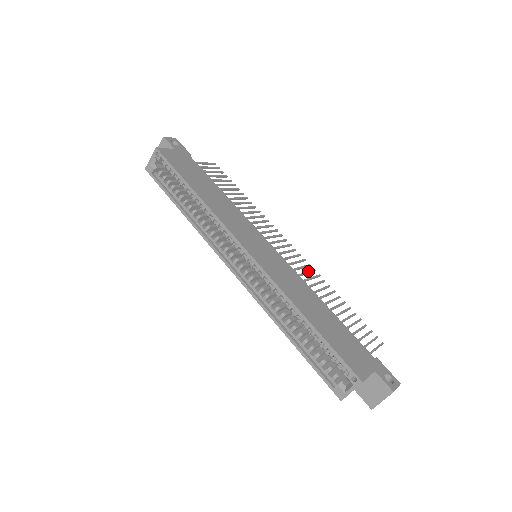
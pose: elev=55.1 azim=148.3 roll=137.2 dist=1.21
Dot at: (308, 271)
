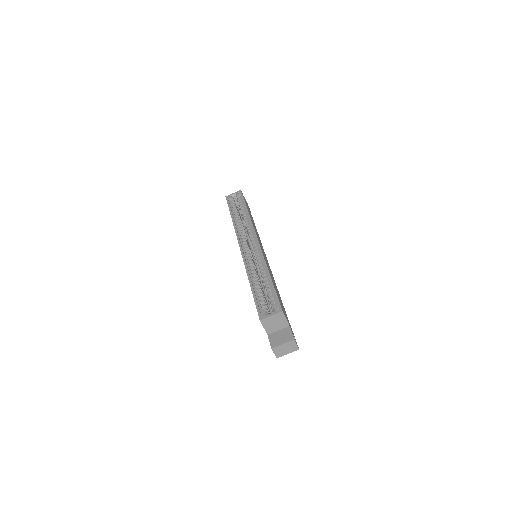
Dot at: occluded
